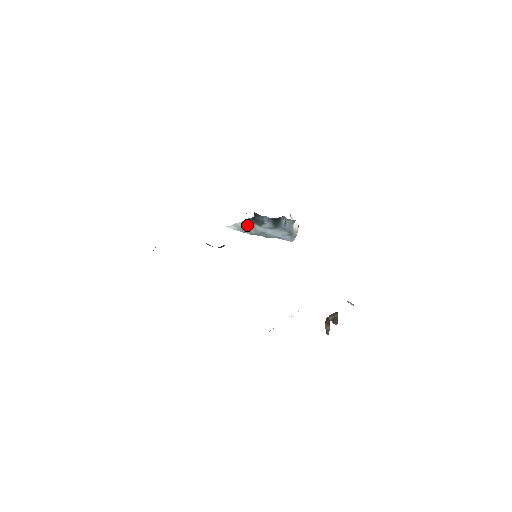
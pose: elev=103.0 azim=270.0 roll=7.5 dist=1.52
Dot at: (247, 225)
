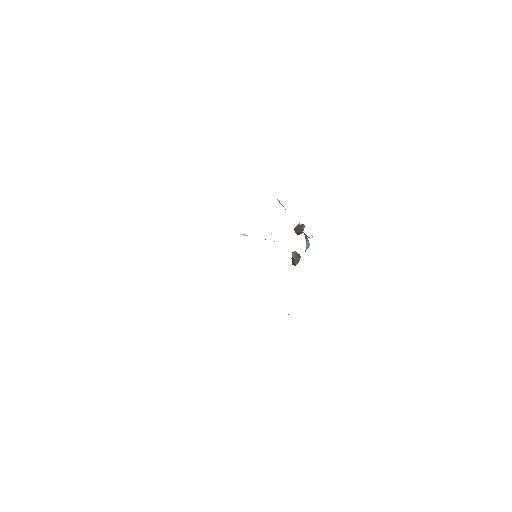
Dot at: occluded
